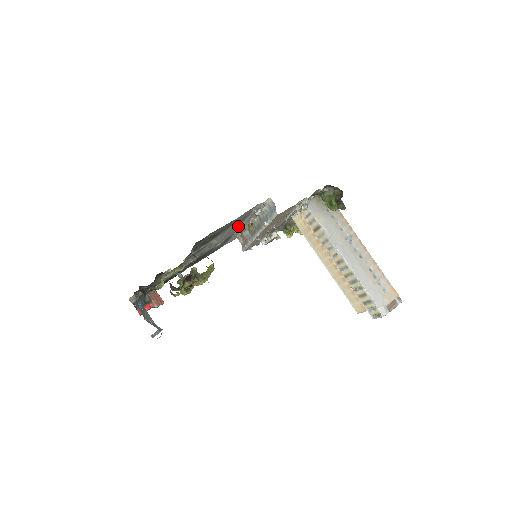
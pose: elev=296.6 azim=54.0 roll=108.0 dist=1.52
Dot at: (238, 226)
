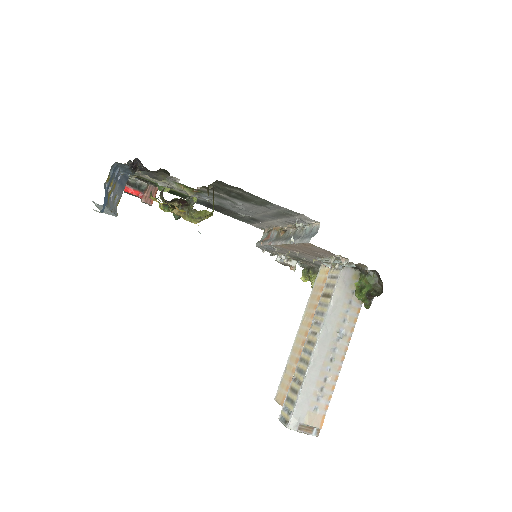
Dot at: (272, 217)
